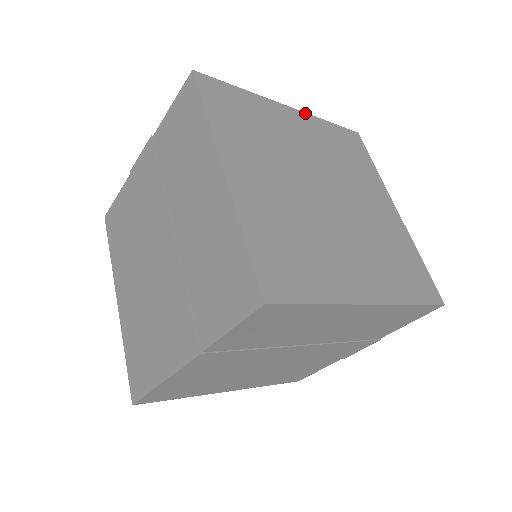
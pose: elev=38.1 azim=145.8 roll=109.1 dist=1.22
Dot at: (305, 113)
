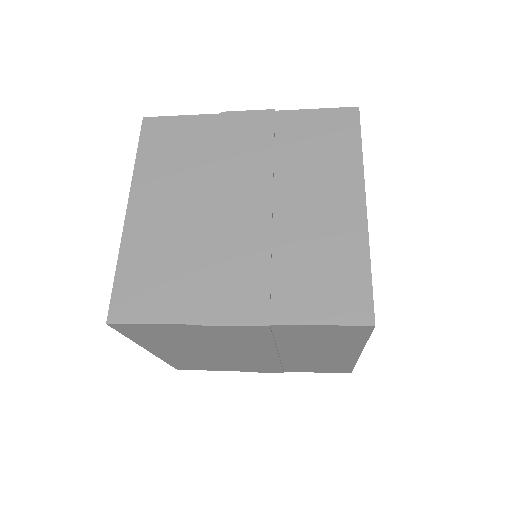
Dot at: occluded
